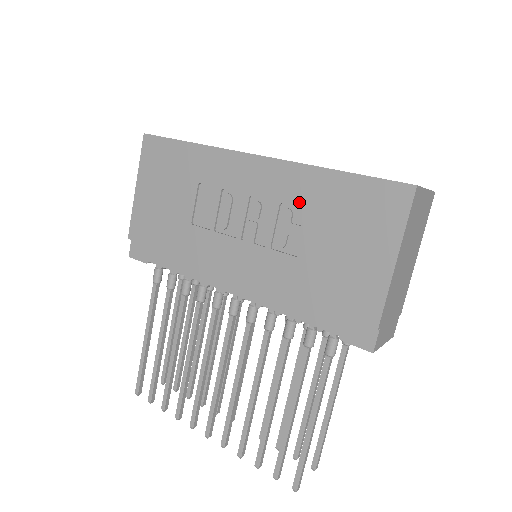
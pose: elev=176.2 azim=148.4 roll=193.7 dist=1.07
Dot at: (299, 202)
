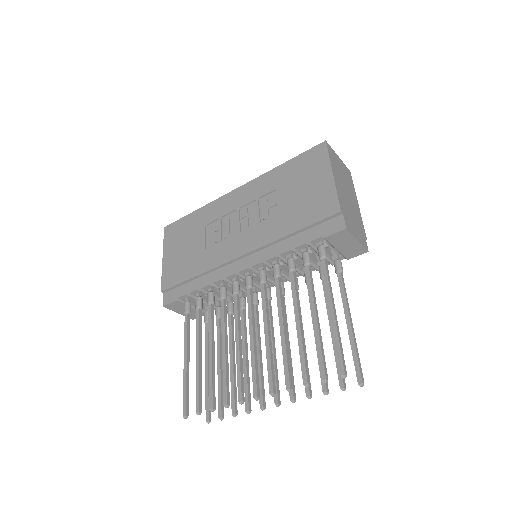
Dot at: (268, 190)
